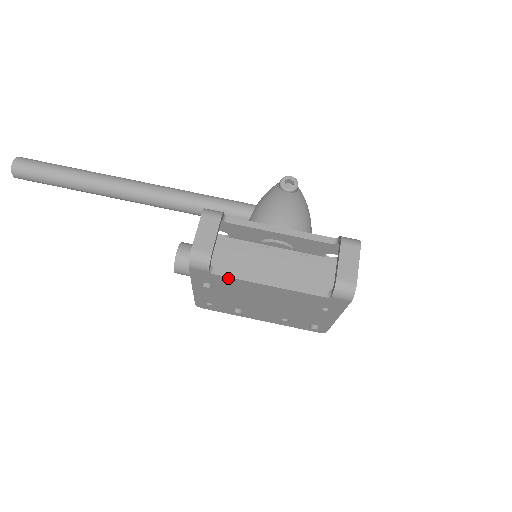
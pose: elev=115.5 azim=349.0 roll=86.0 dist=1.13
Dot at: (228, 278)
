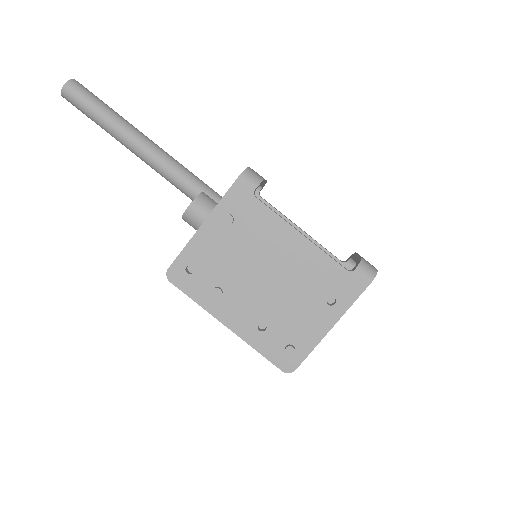
Dot at: (266, 209)
